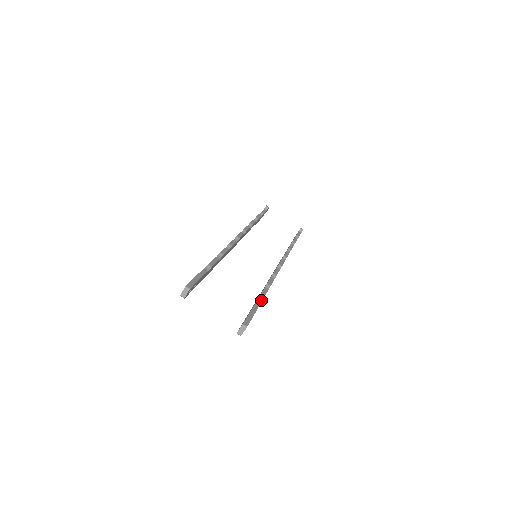
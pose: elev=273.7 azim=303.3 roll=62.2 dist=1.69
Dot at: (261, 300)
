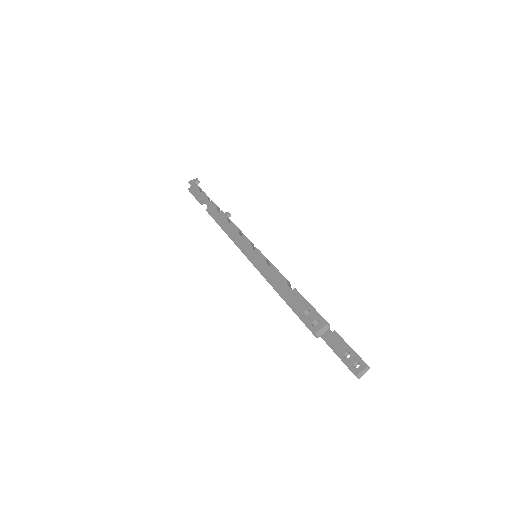
Dot at: occluded
